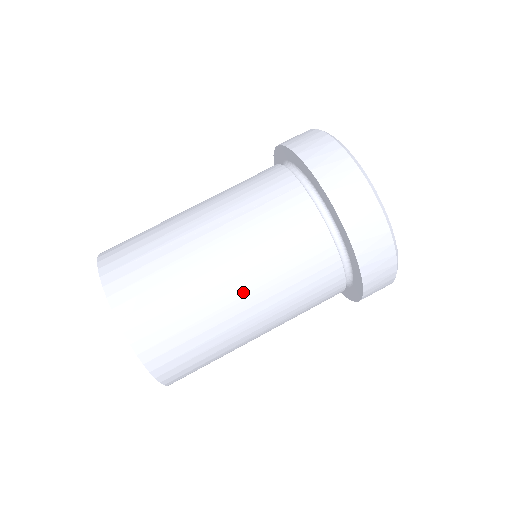
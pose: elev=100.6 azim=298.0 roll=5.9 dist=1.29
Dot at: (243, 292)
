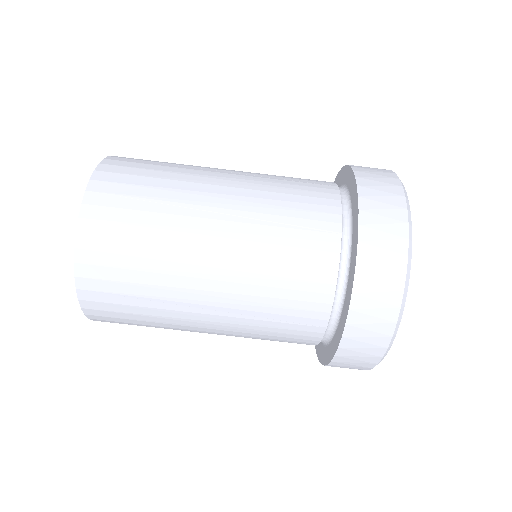
Dot at: occluded
